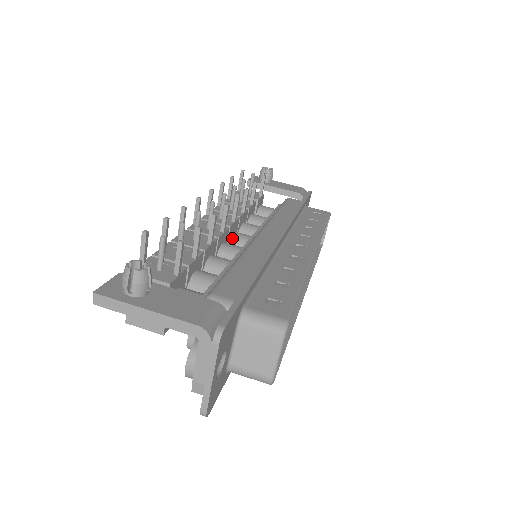
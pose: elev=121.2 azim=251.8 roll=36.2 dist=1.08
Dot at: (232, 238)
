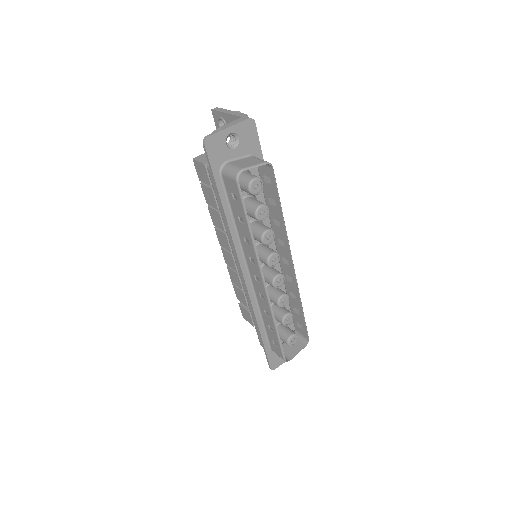
Dot at: occluded
